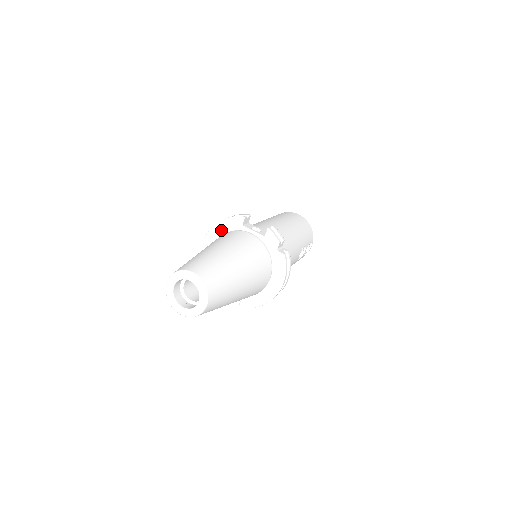
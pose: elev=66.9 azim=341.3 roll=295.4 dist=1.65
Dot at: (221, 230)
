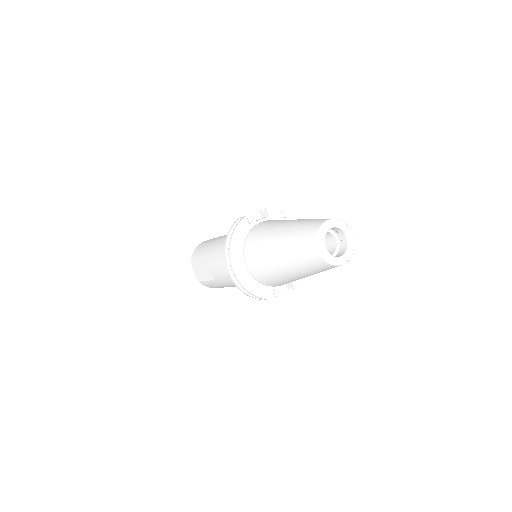
Dot at: (239, 243)
